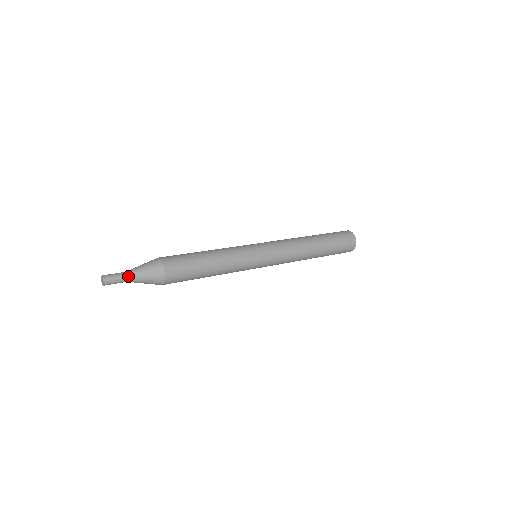
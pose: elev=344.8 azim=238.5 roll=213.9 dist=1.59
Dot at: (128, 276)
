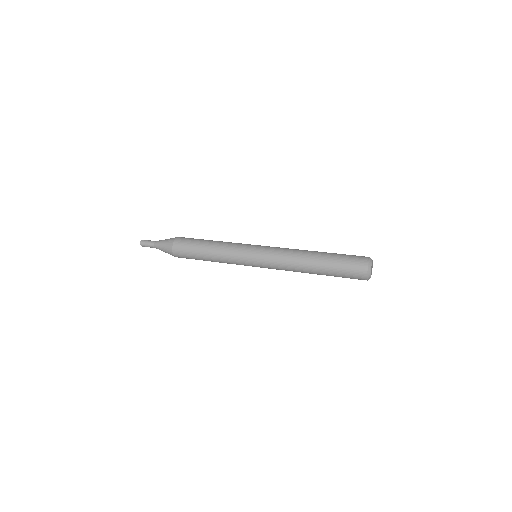
Dot at: (155, 247)
